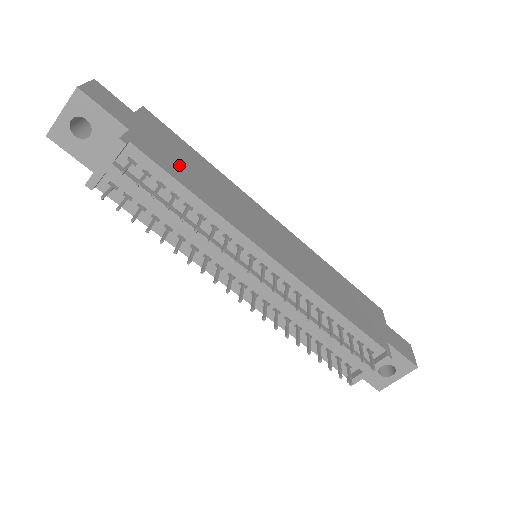
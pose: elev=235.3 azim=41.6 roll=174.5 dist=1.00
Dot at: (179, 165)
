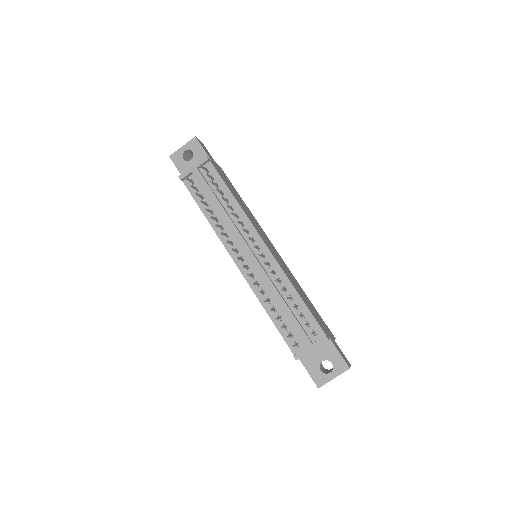
Dot at: occluded
